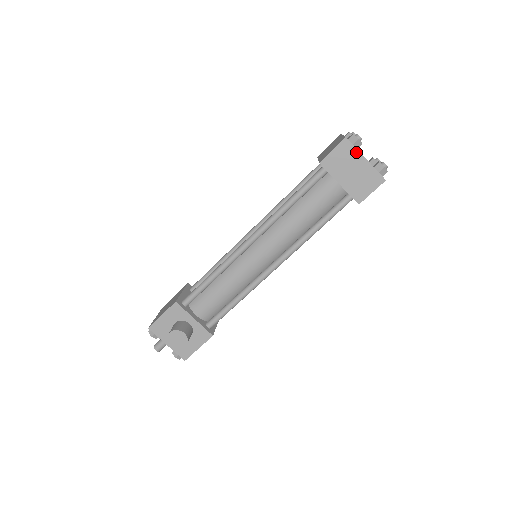
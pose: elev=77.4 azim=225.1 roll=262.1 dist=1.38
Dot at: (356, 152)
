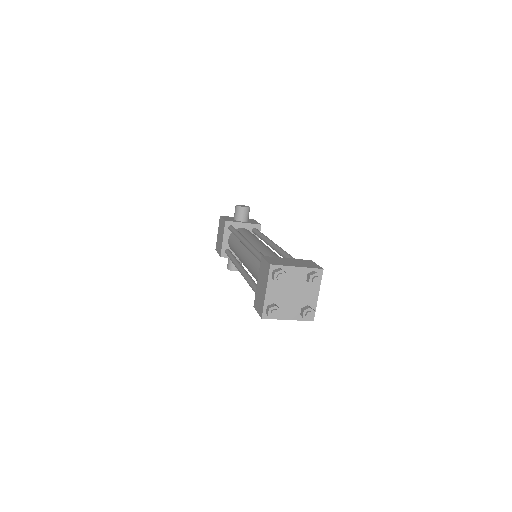
Dot at: (277, 318)
